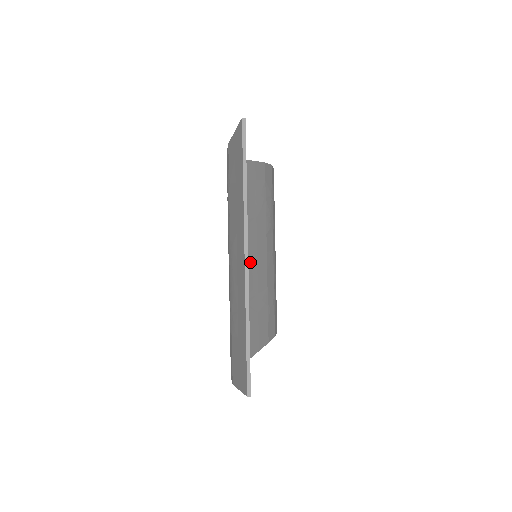
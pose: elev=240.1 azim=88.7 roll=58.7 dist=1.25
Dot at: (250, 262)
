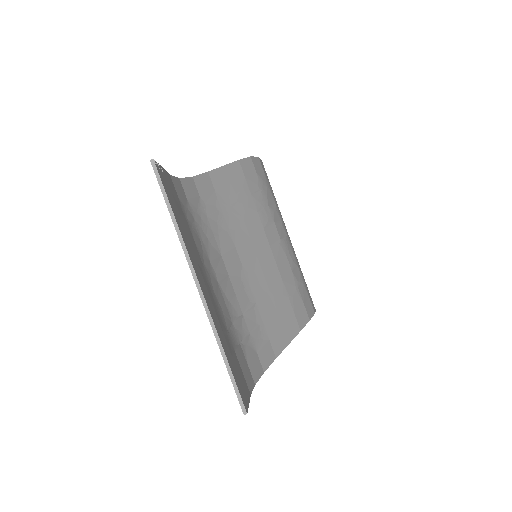
Dot at: (249, 266)
